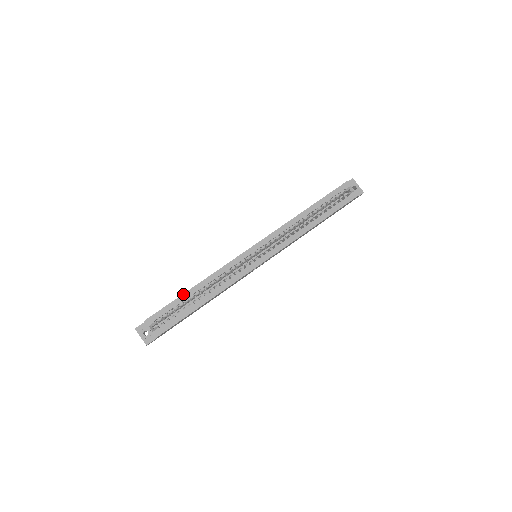
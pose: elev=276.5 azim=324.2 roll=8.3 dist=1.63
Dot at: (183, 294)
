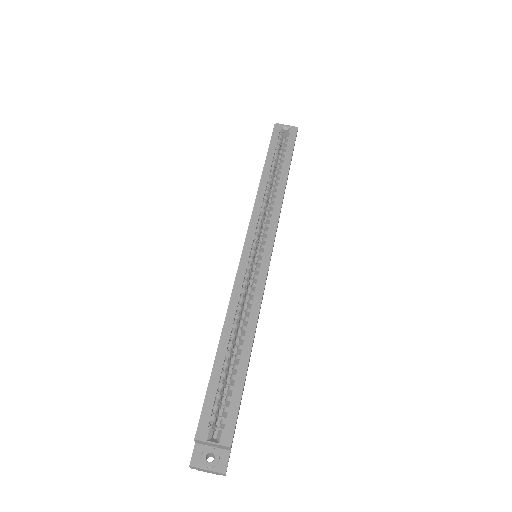
Dot at: (214, 360)
